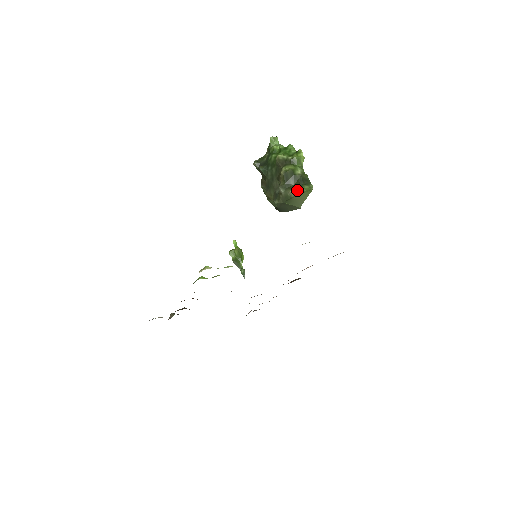
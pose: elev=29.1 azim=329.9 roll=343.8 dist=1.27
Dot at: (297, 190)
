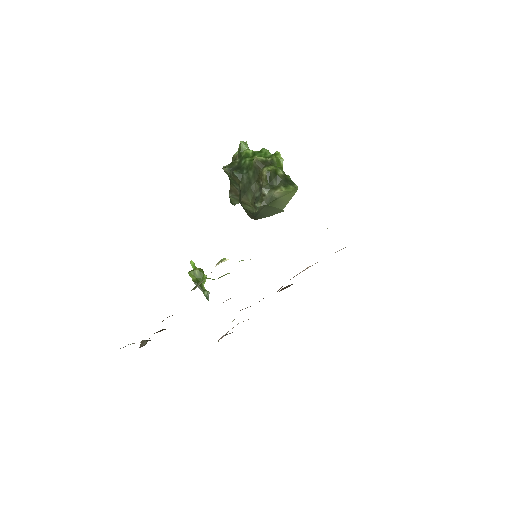
Dot at: (283, 190)
